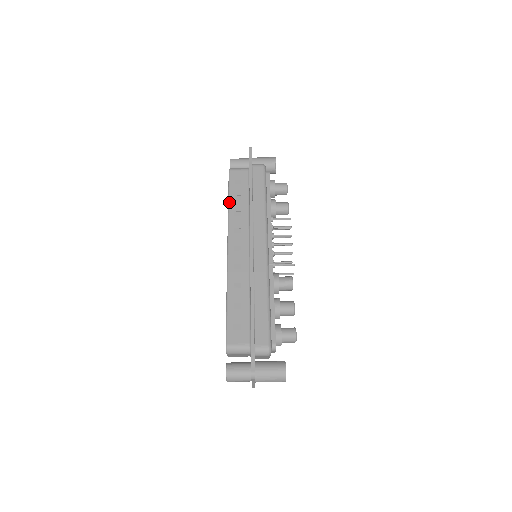
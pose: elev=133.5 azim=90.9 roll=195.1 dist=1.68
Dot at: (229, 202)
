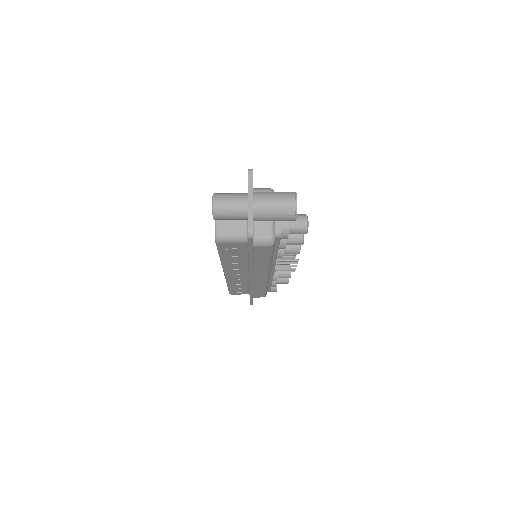
Dot at: occluded
